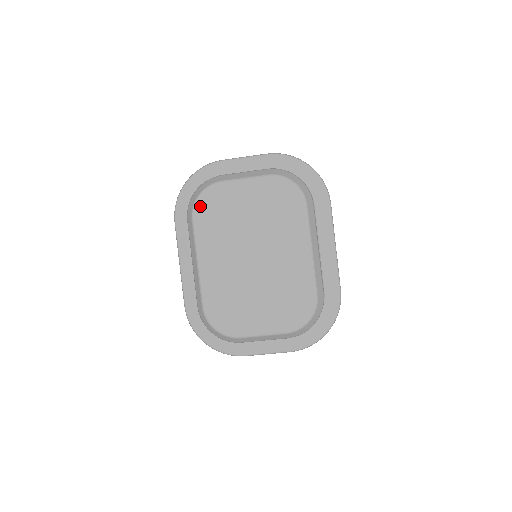
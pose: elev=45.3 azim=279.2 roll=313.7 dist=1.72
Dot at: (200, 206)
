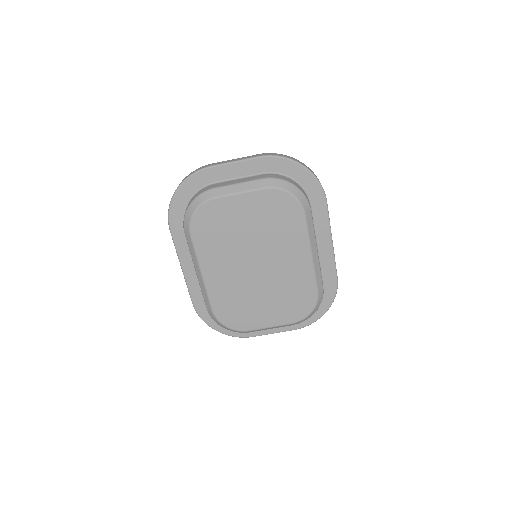
Dot at: (197, 223)
